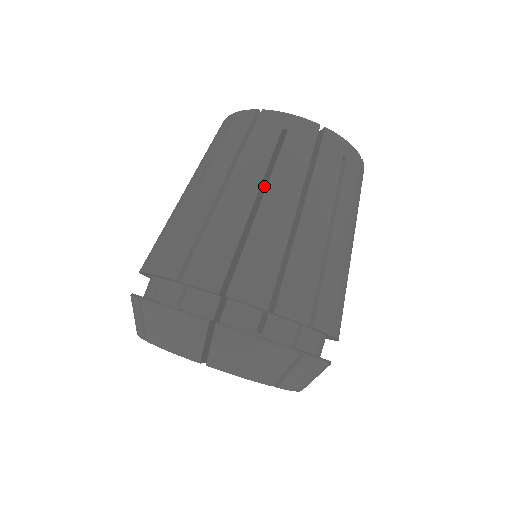
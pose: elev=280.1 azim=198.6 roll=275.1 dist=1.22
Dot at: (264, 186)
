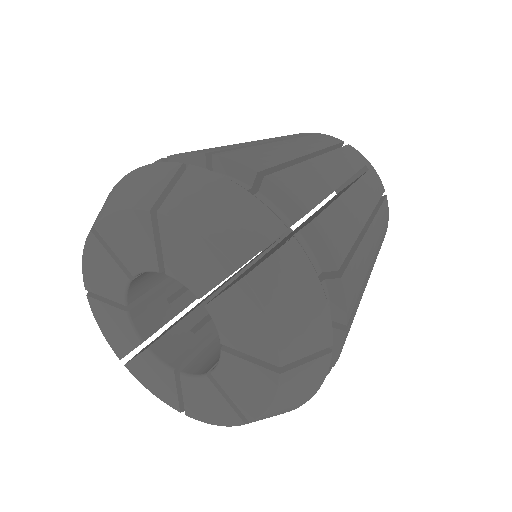
Dot at: occluded
